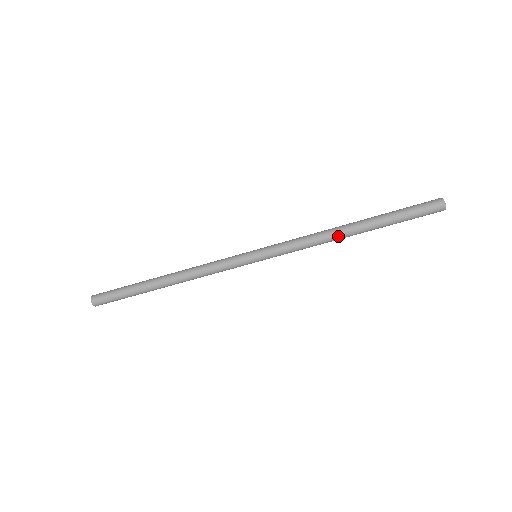
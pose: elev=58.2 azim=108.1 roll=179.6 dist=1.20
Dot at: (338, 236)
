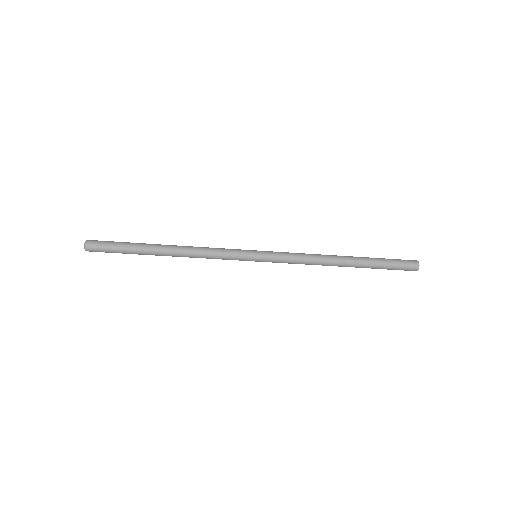
Dot at: (331, 264)
